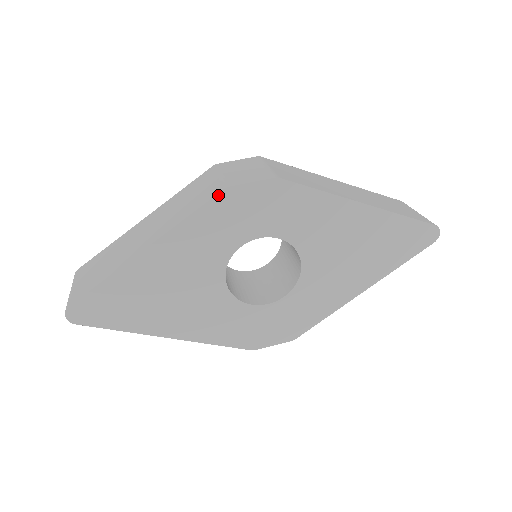
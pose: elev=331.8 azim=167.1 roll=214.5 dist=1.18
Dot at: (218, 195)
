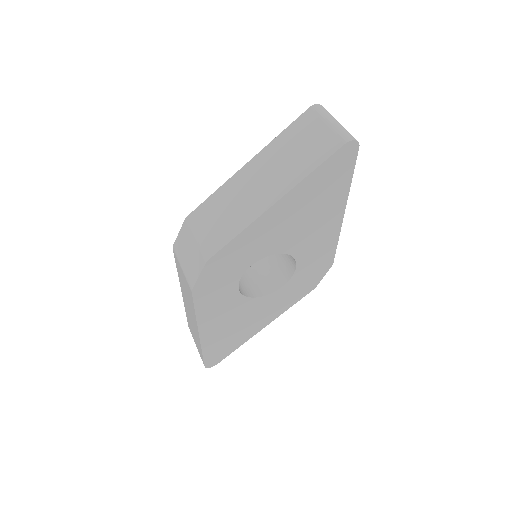
Dot at: (193, 296)
